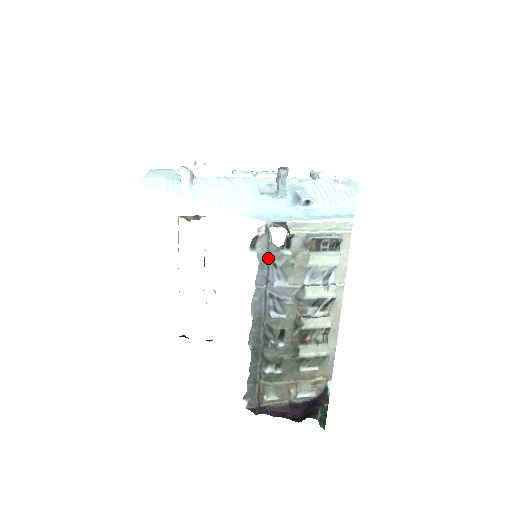
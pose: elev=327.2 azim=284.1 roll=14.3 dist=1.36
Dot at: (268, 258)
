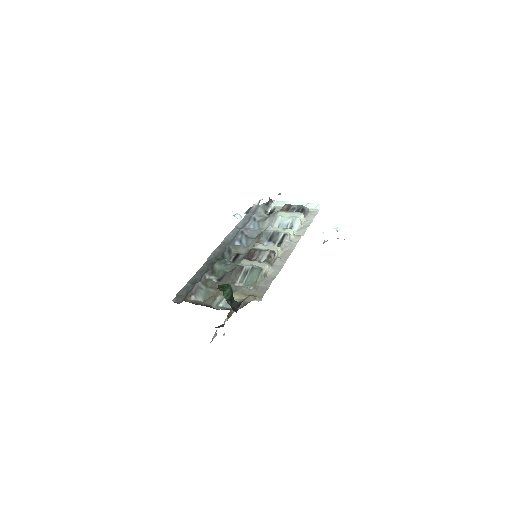
Dot at: (252, 215)
